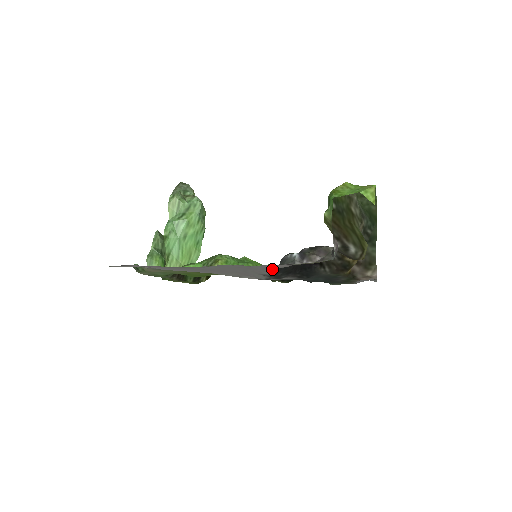
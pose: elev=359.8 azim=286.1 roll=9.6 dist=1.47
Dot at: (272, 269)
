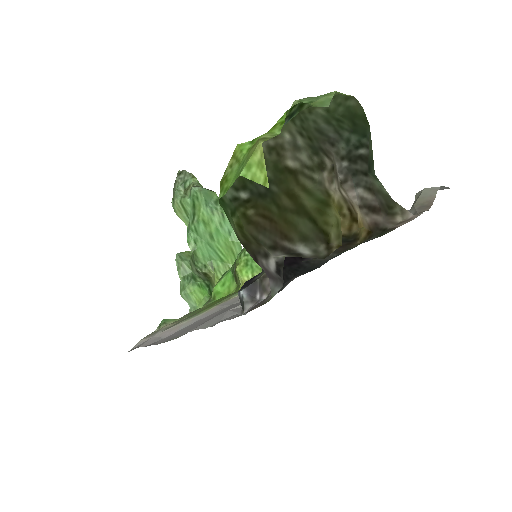
Dot at: (238, 313)
